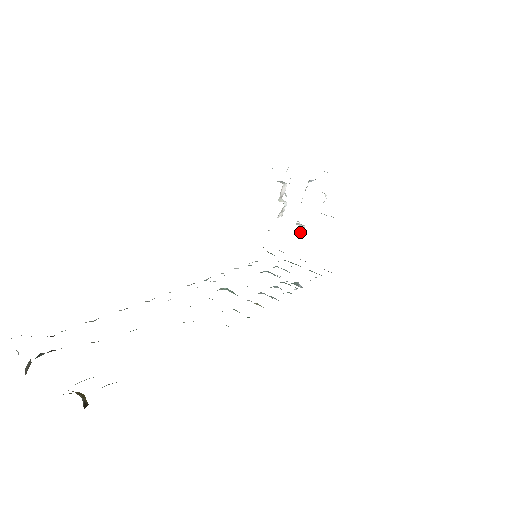
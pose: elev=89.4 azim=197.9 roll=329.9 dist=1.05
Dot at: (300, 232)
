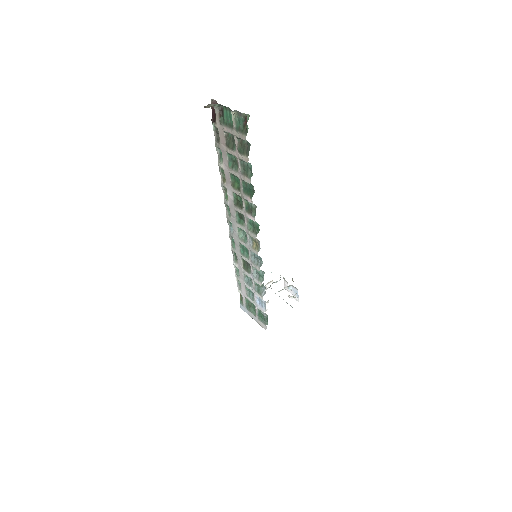
Dot at: occluded
